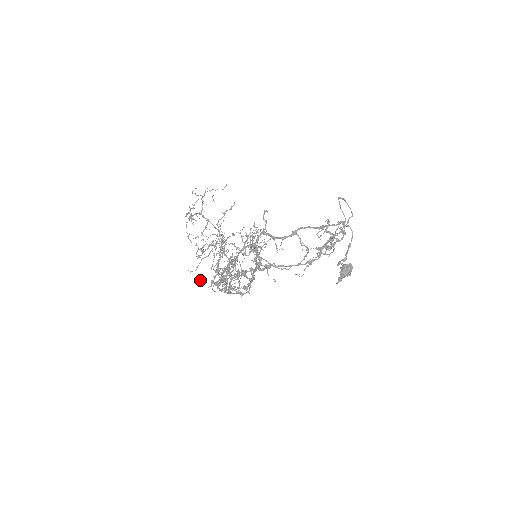
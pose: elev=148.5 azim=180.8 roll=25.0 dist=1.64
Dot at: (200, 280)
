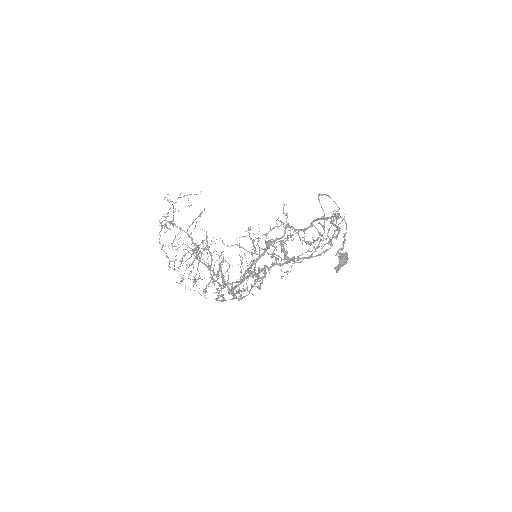
Dot at: occluded
